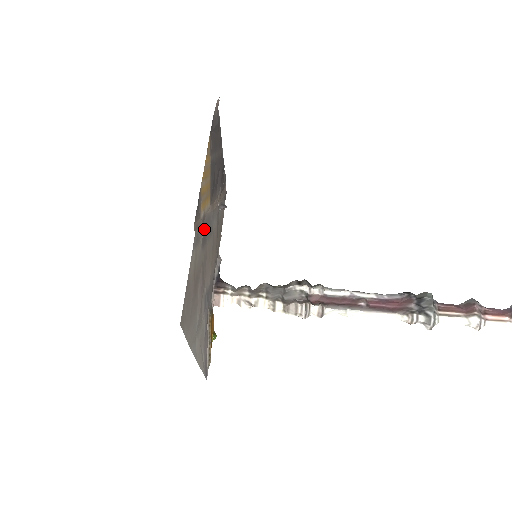
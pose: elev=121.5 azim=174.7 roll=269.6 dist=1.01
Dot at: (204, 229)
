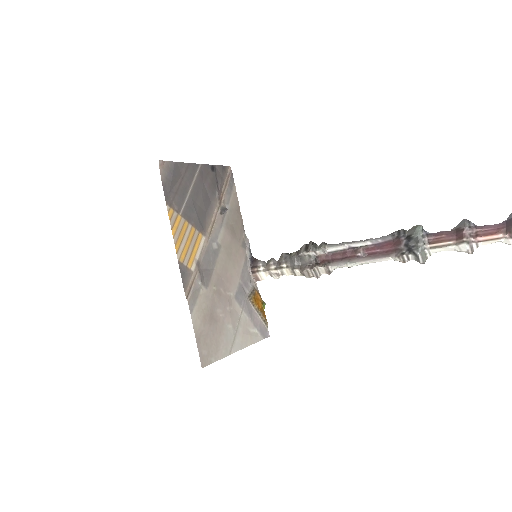
Dot at: (203, 272)
